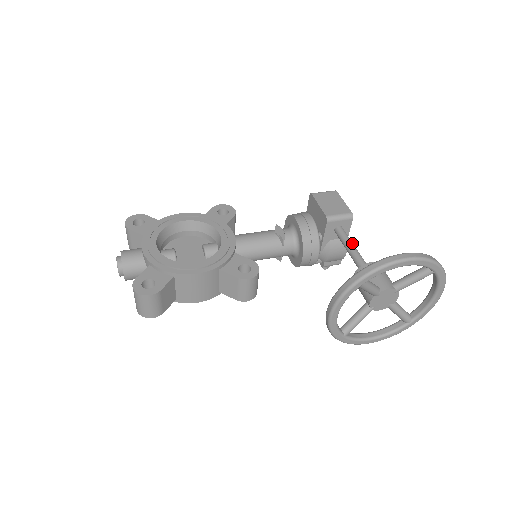
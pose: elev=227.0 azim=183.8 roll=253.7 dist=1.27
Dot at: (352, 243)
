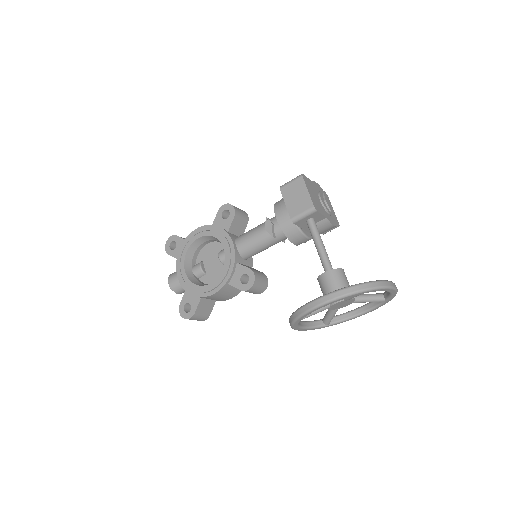
Dot at: (318, 241)
